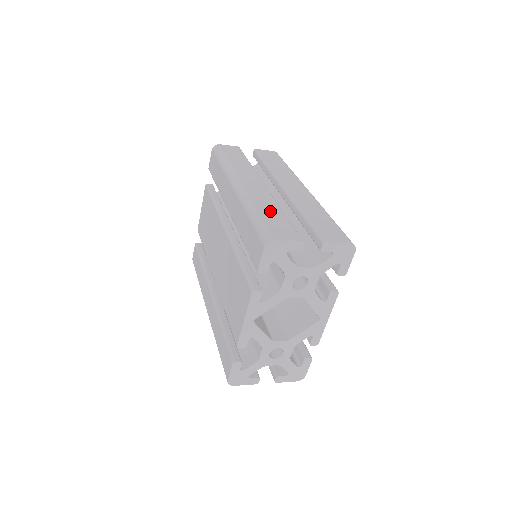
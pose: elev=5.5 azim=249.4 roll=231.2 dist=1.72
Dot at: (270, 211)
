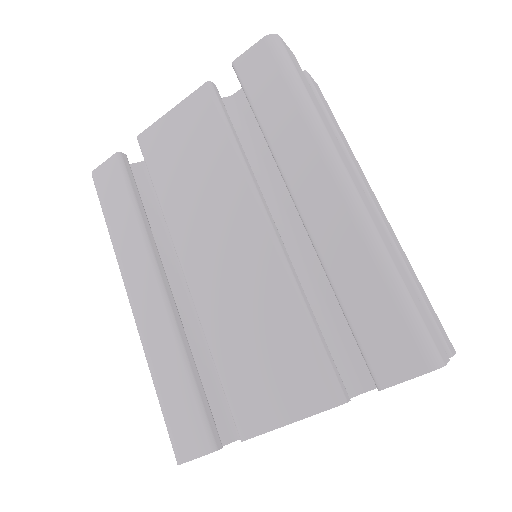
Dot at: (404, 274)
